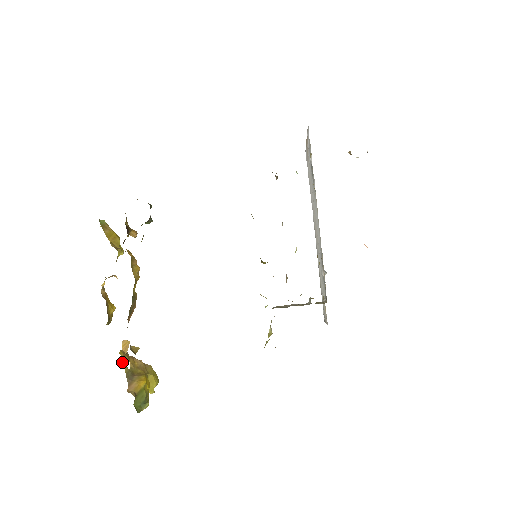
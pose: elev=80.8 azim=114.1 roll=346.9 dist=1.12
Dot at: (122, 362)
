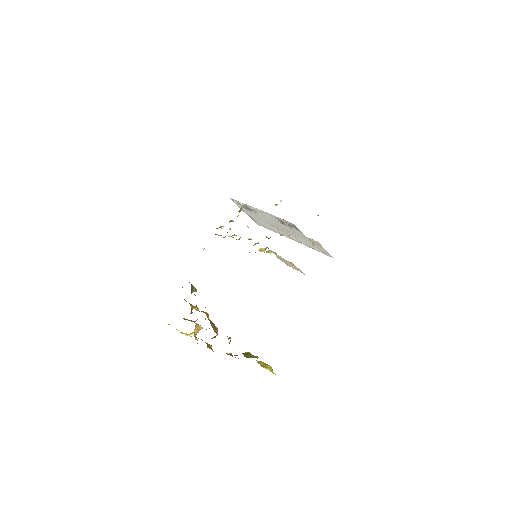
Dot at: (228, 354)
